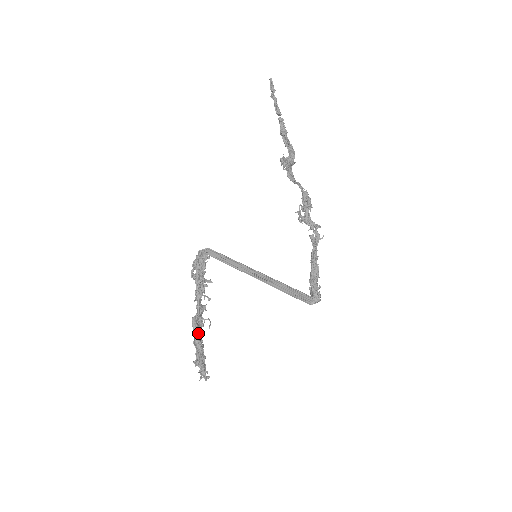
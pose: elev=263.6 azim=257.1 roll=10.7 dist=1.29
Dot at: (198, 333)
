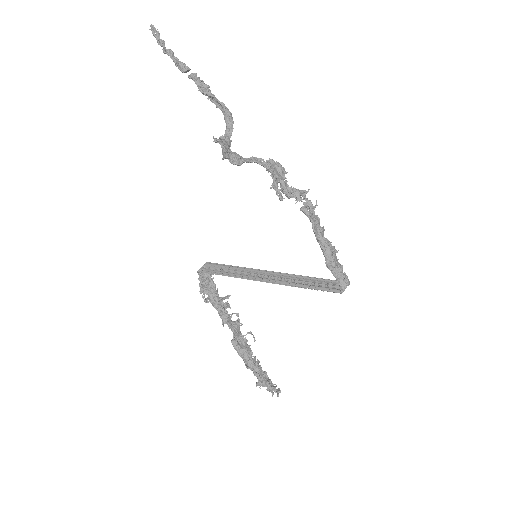
Dot at: (245, 354)
